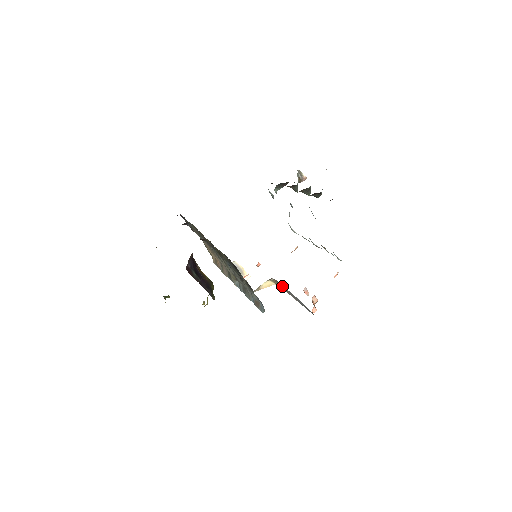
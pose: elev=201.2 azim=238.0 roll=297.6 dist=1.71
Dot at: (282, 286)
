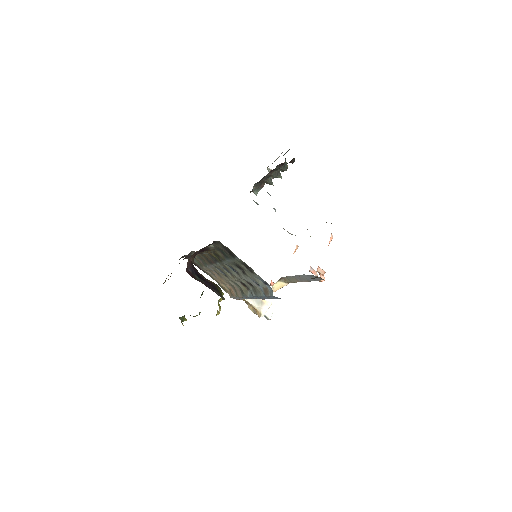
Dot at: (291, 278)
